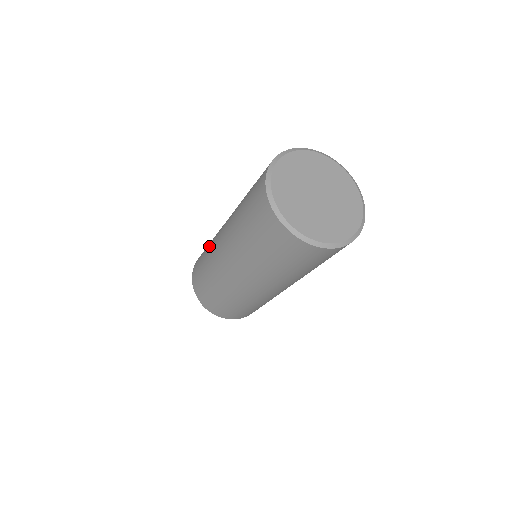
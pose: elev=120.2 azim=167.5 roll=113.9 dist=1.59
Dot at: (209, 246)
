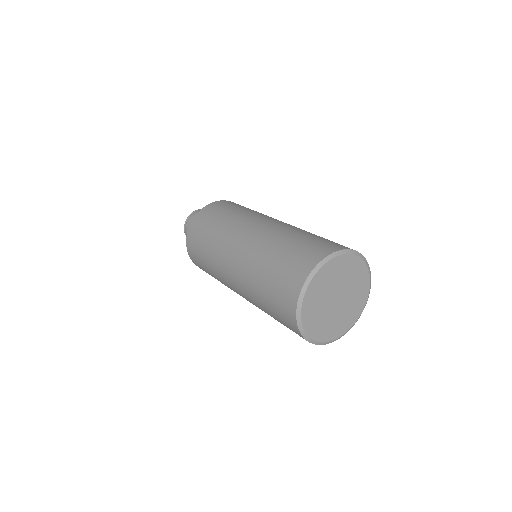
Dot at: (210, 259)
